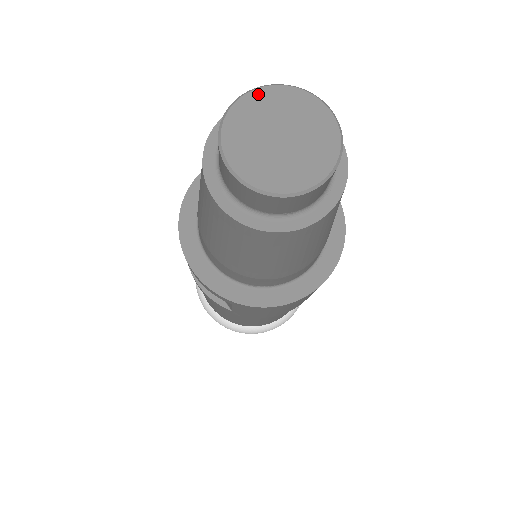
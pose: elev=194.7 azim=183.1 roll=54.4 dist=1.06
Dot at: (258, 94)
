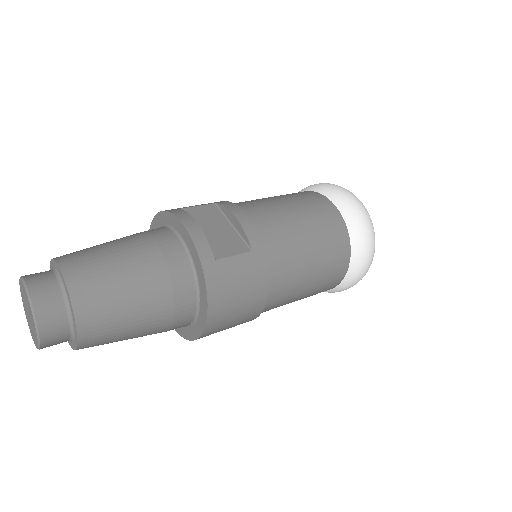
Dot at: (20, 287)
